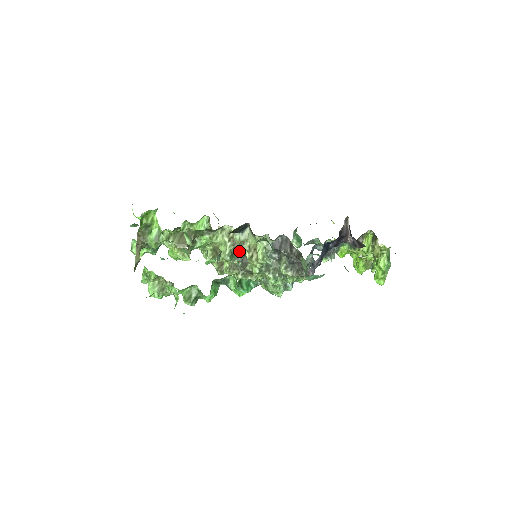
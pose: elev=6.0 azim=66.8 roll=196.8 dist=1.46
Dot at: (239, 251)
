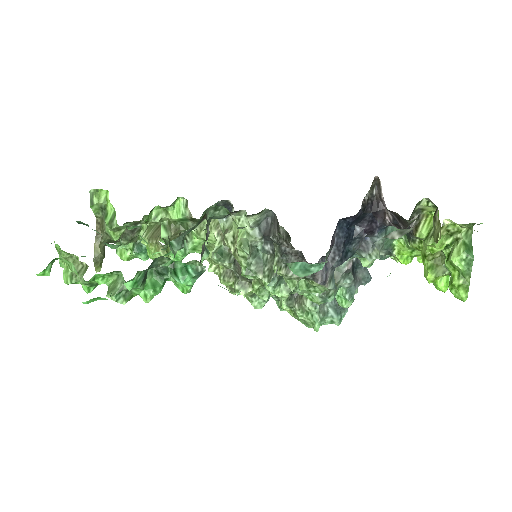
Dot at: occluded
